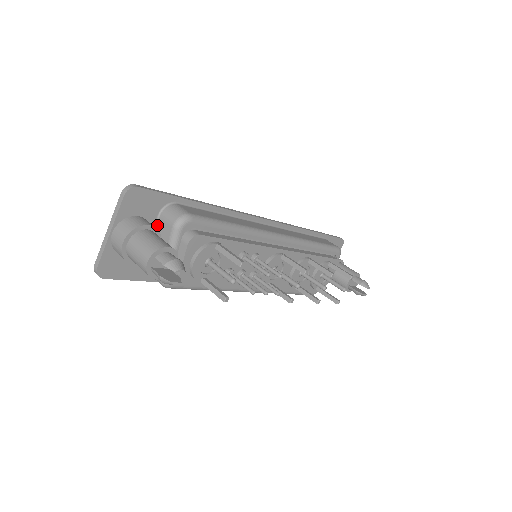
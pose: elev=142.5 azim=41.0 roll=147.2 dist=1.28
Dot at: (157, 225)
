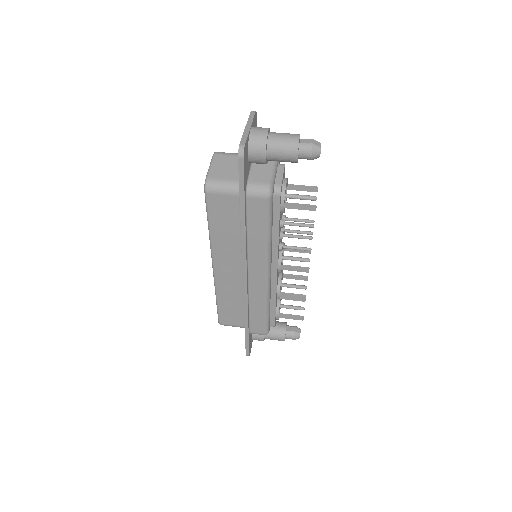
Dot at: occluded
